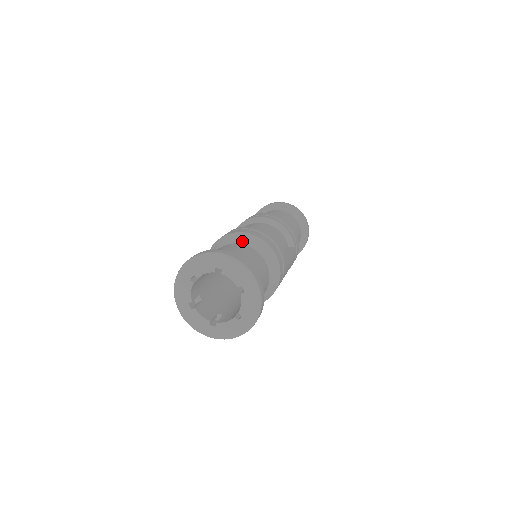
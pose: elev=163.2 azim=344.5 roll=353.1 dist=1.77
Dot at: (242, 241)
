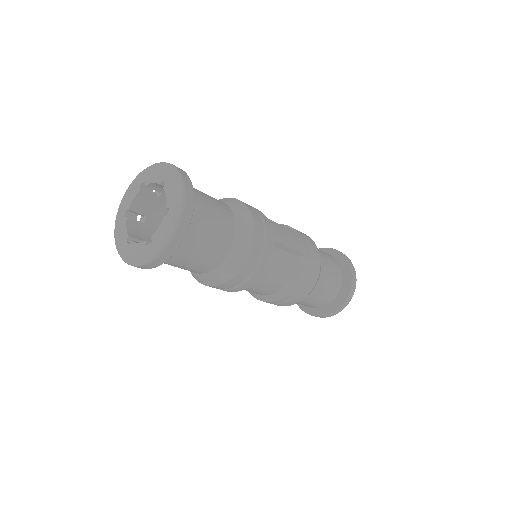
Dot at: occluded
